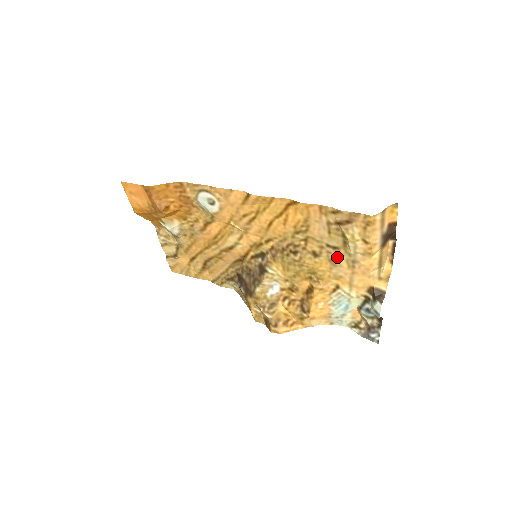
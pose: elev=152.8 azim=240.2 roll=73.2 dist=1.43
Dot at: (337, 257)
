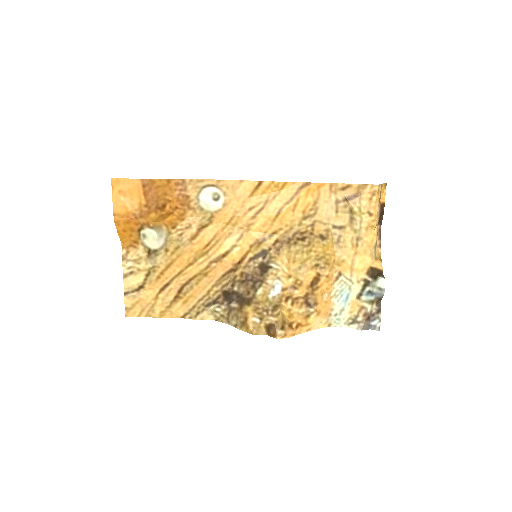
Dot at: (342, 237)
